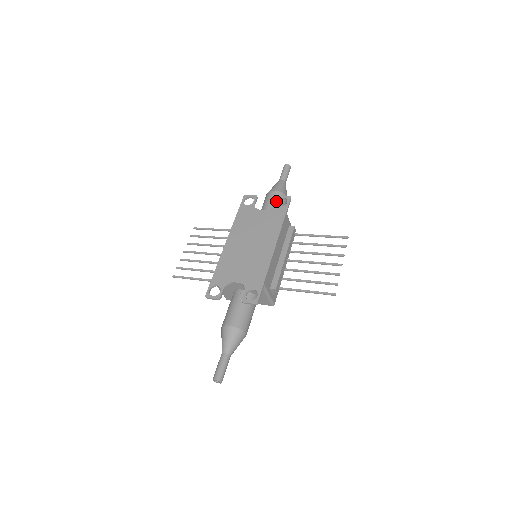
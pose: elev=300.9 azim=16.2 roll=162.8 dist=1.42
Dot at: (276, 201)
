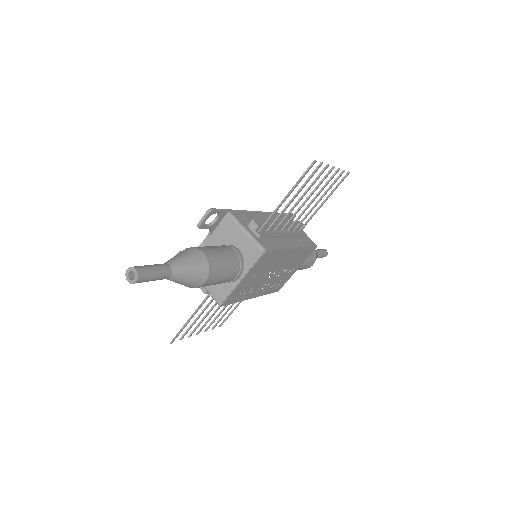
Dot at: occluded
